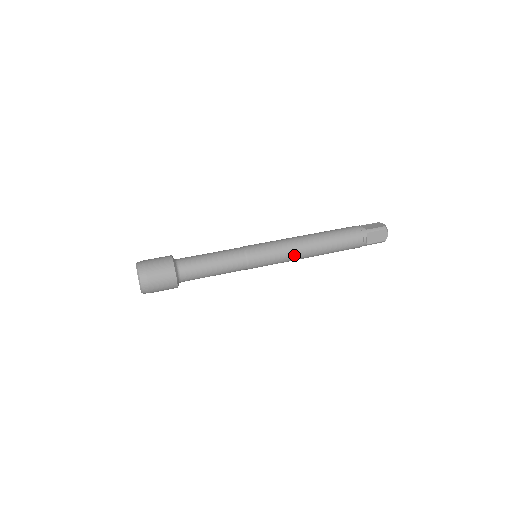
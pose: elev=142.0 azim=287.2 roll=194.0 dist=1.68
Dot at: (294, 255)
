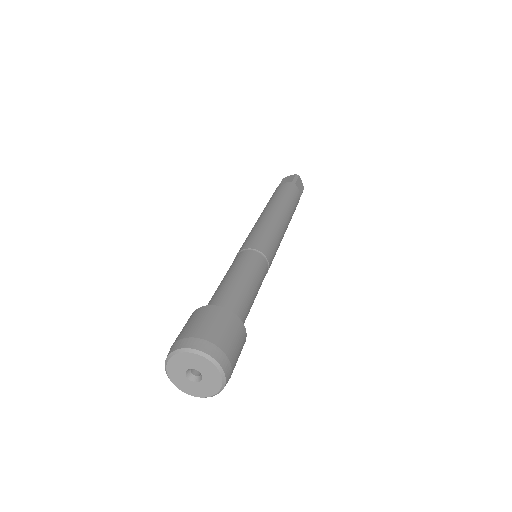
Dot at: (282, 231)
